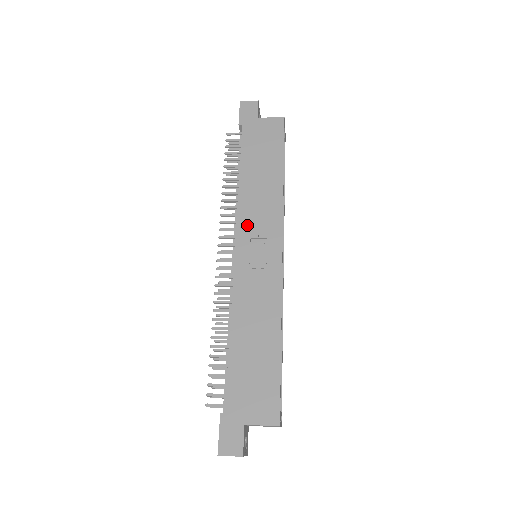
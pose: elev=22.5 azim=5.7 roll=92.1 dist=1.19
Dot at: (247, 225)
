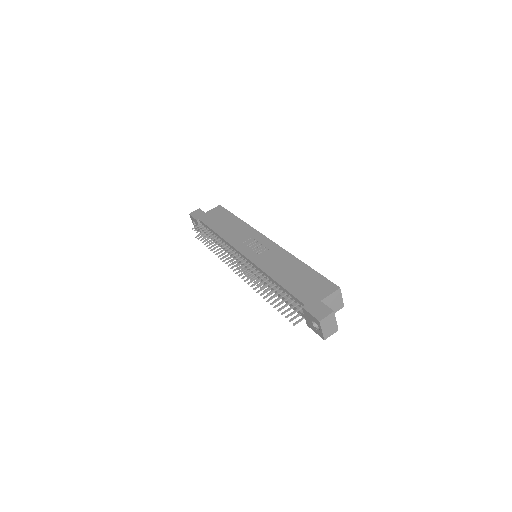
Dot at: (239, 243)
